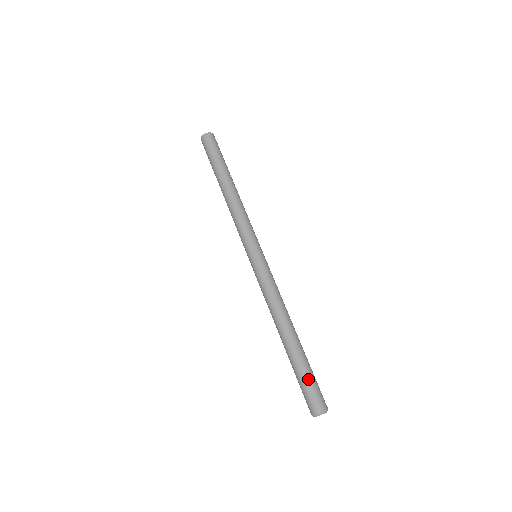
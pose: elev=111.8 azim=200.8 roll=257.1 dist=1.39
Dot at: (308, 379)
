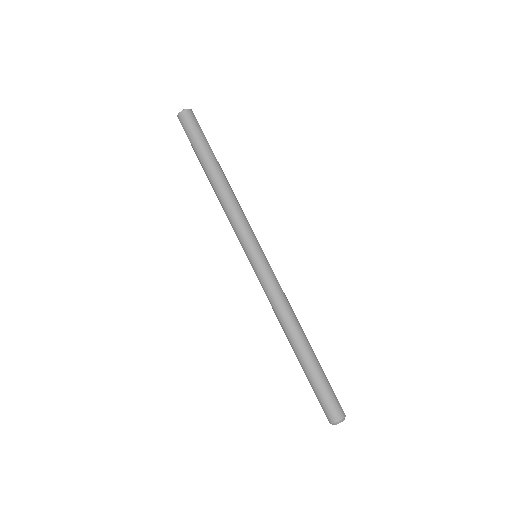
Dot at: (326, 387)
